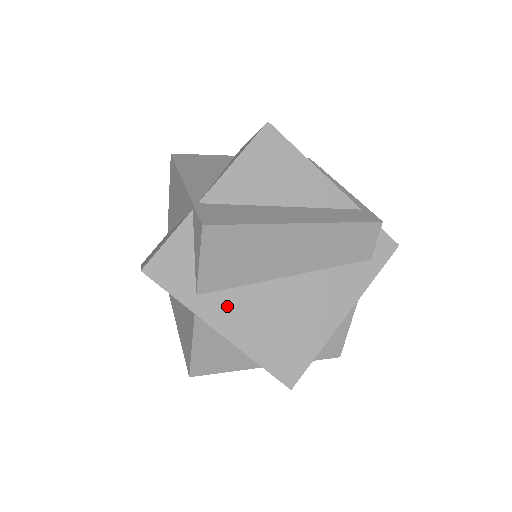
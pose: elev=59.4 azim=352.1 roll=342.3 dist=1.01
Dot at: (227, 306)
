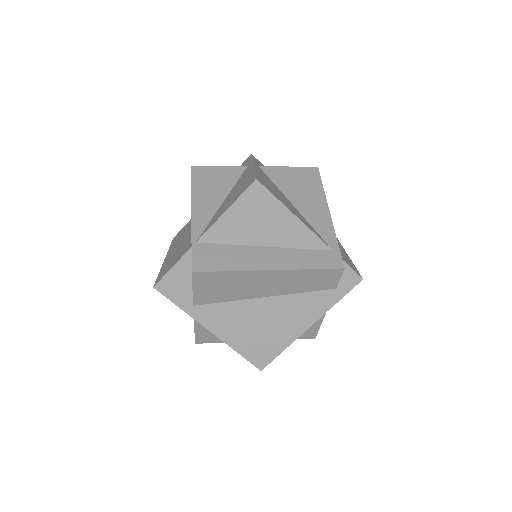
Dot at: (216, 314)
